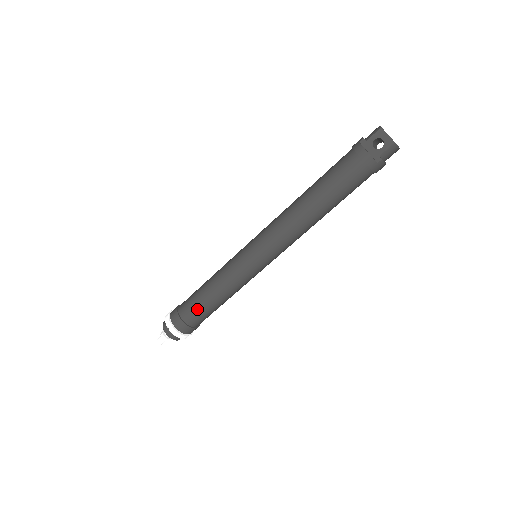
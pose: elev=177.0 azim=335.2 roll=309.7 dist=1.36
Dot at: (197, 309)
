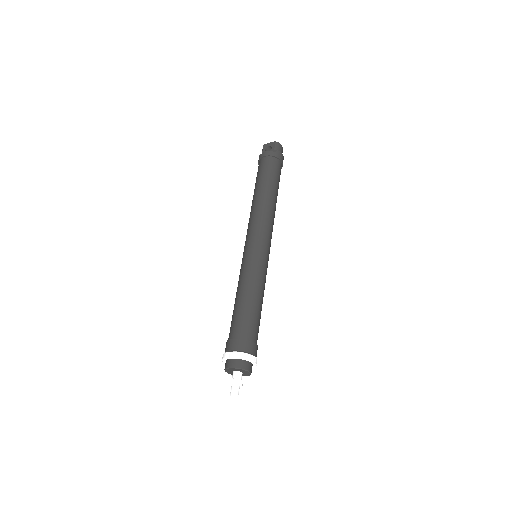
Dot at: (242, 318)
